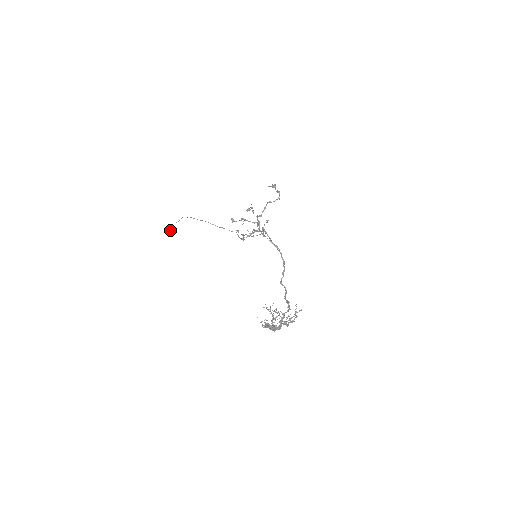
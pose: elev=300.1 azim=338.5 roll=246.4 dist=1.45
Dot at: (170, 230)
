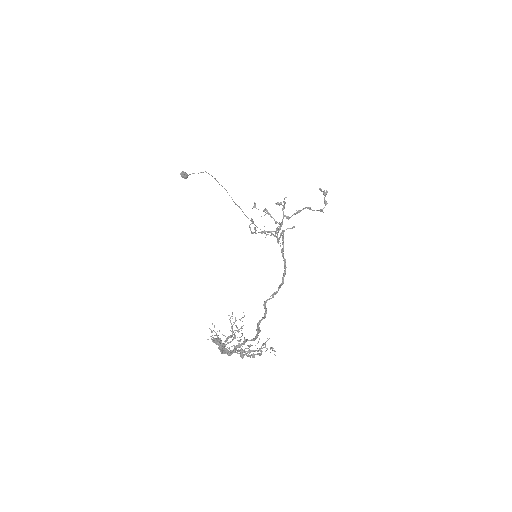
Dot at: (183, 176)
